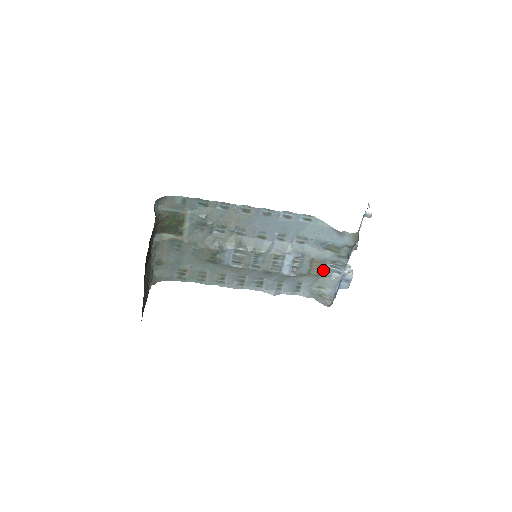
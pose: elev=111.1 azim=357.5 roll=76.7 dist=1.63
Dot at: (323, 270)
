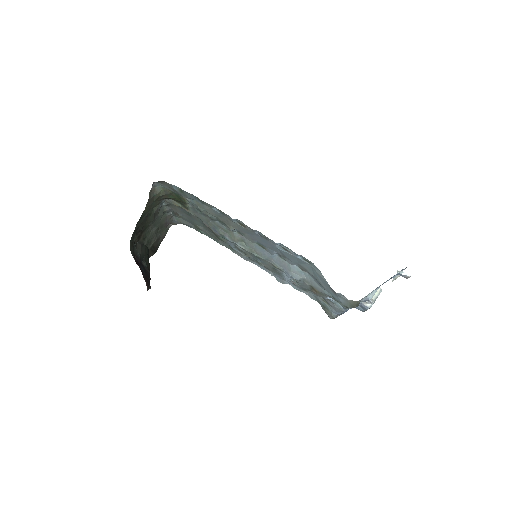
Dot at: (325, 297)
